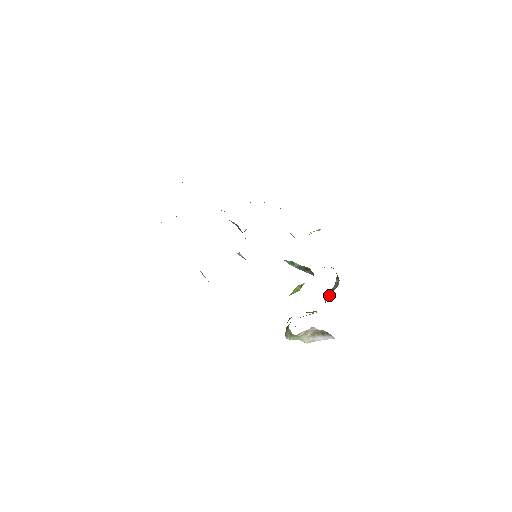
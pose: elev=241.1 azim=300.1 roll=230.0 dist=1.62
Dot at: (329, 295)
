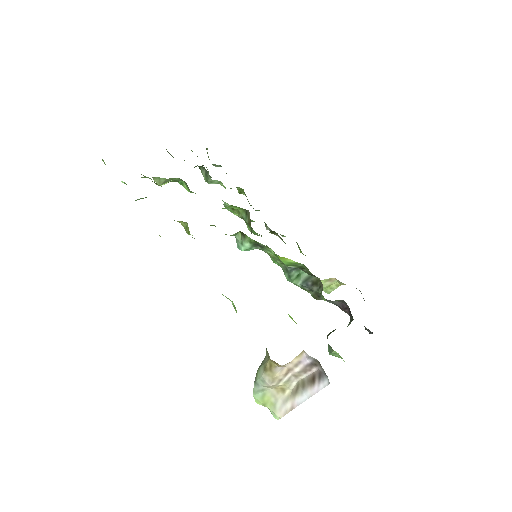
Dot at: (335, 329)
